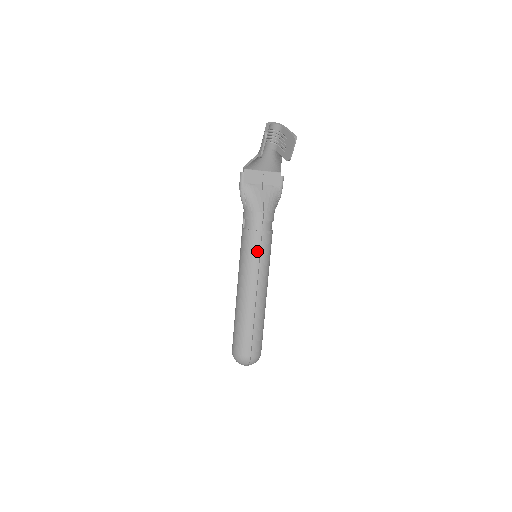
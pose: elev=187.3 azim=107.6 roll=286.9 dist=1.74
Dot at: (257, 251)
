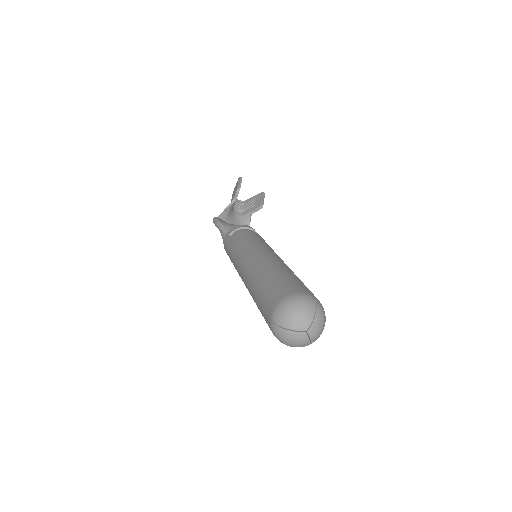
Dot at: (259, 238)
